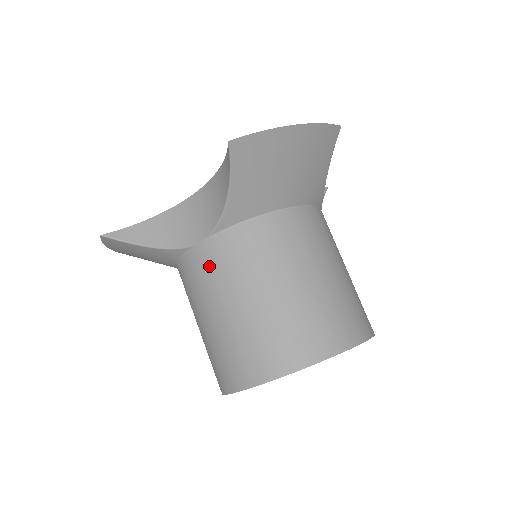
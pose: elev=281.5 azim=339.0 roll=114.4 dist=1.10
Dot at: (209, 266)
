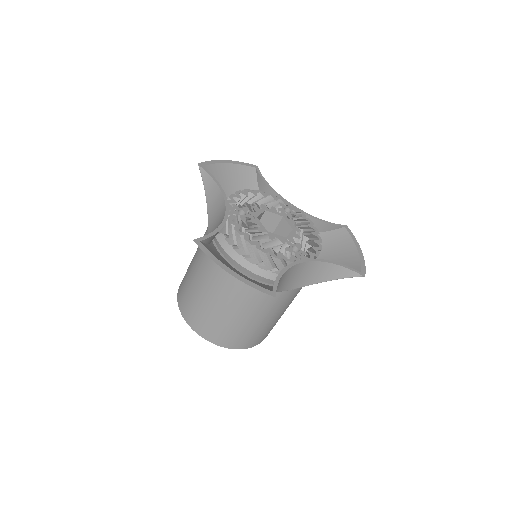
Dot at: occluded
